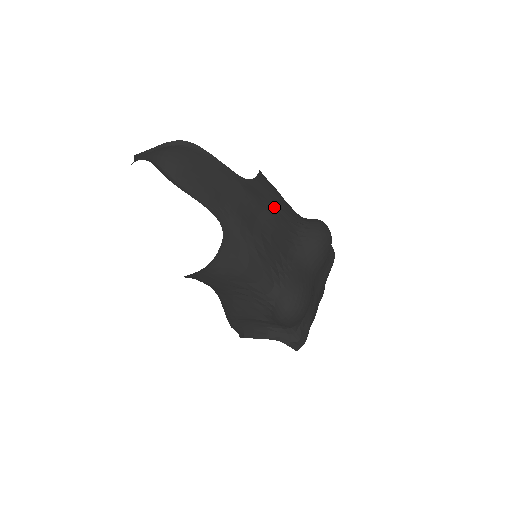
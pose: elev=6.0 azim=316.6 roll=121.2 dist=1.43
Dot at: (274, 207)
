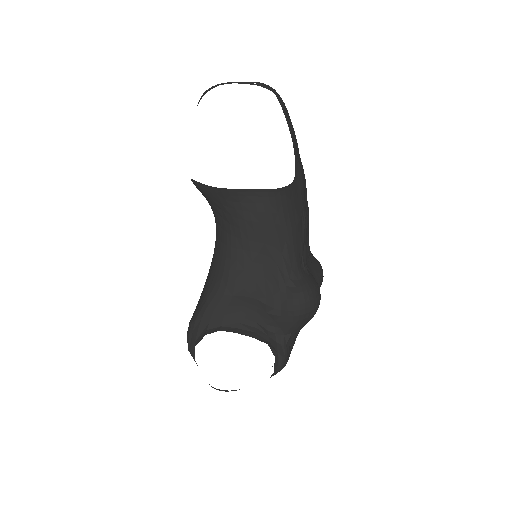
Dot at: occluded
